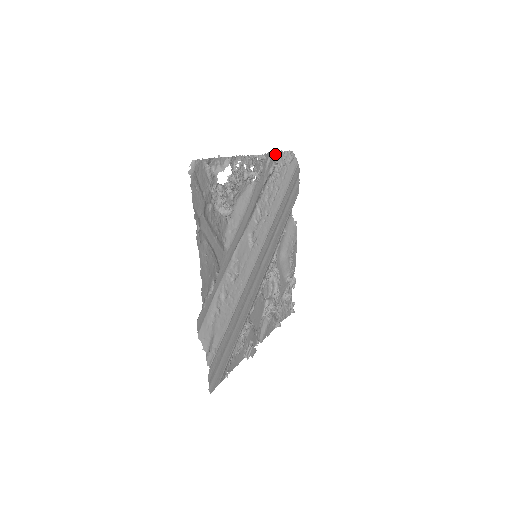
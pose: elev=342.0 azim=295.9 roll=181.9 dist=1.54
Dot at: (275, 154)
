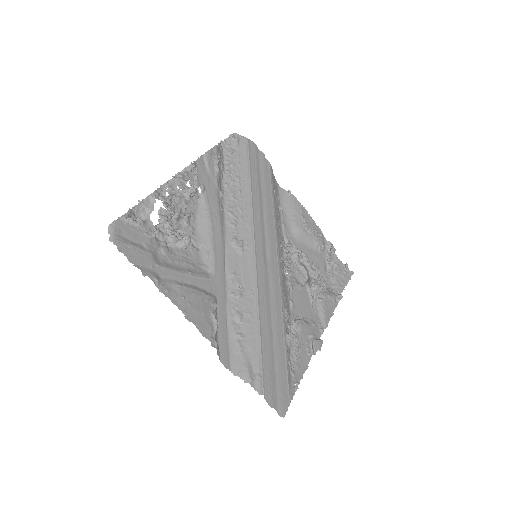
Dot at: (210, 152)
